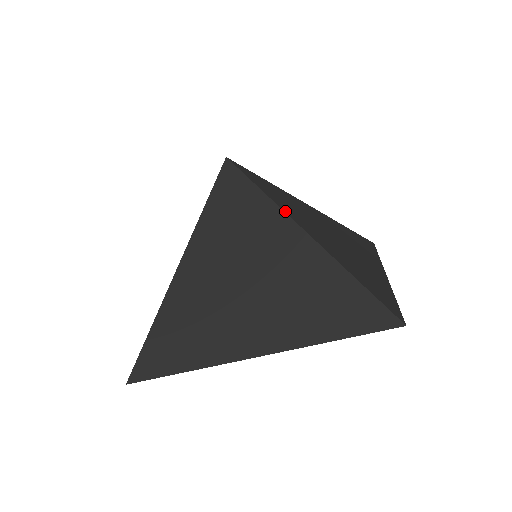
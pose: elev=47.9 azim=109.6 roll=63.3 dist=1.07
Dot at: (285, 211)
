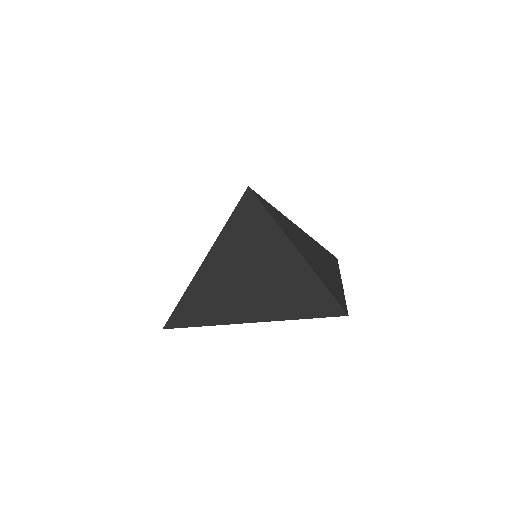
Dot at: (284, 231)
